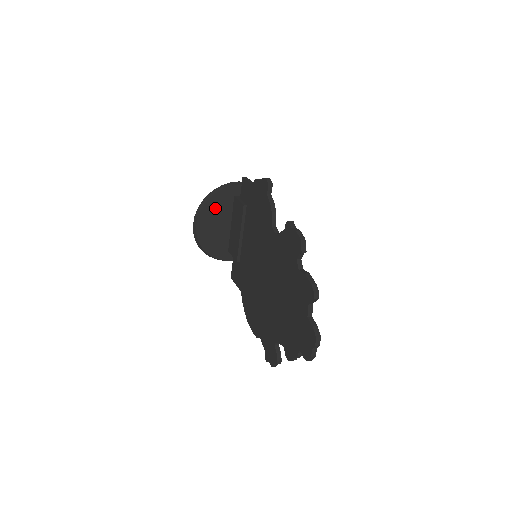
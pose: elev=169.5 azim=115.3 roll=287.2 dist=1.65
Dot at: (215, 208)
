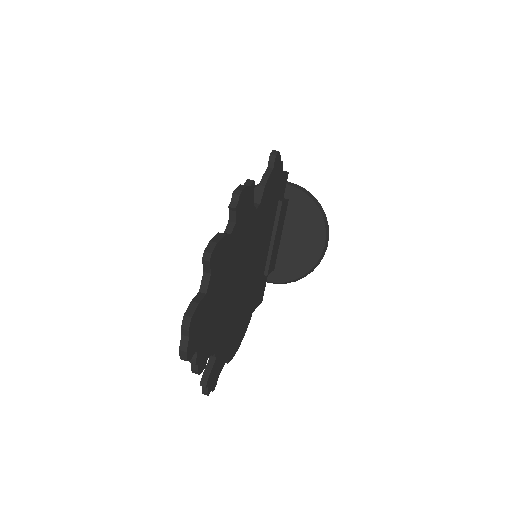
Dot at: occluded
